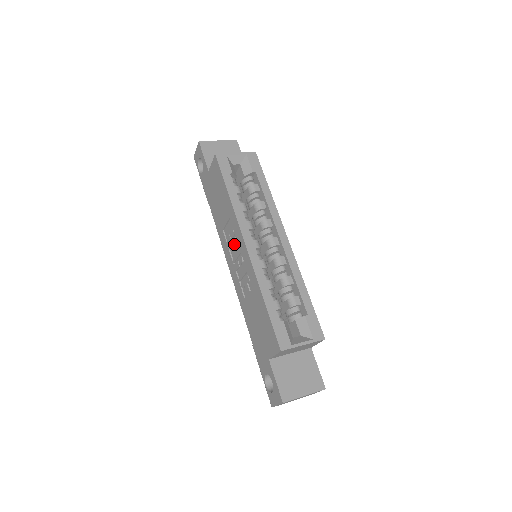
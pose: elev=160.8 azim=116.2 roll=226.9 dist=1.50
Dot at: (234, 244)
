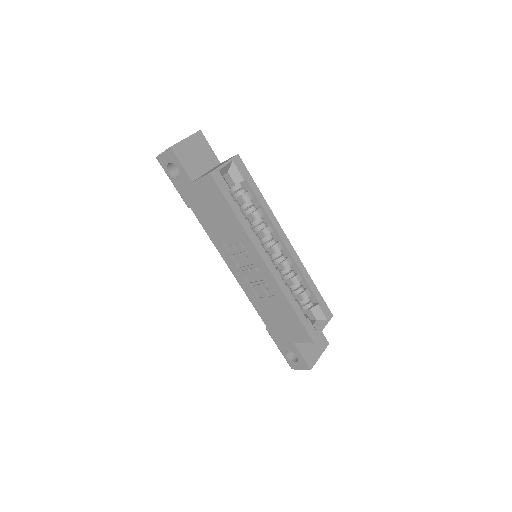
Dot at: (243, 257)
